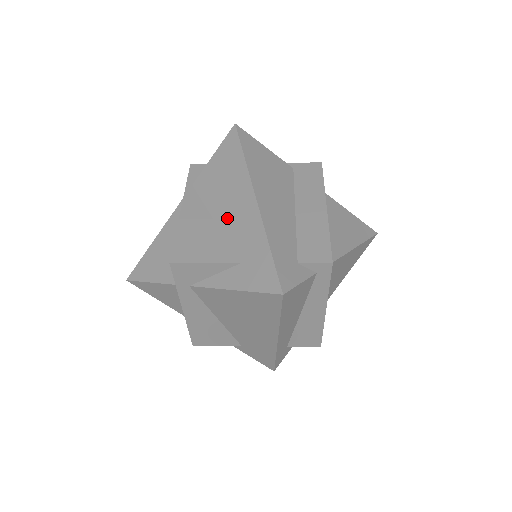
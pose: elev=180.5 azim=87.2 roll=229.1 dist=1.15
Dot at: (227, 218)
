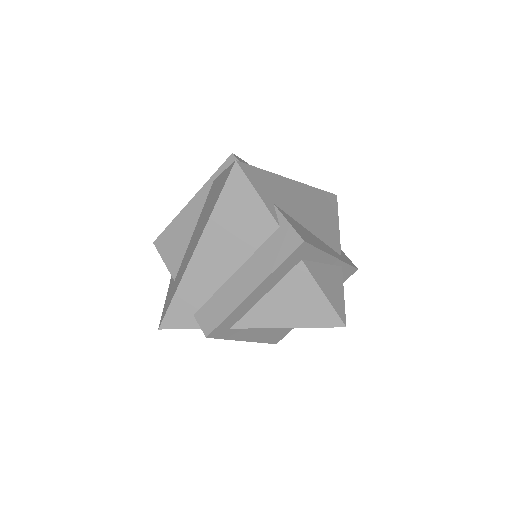
Dot at: (192, 240)
